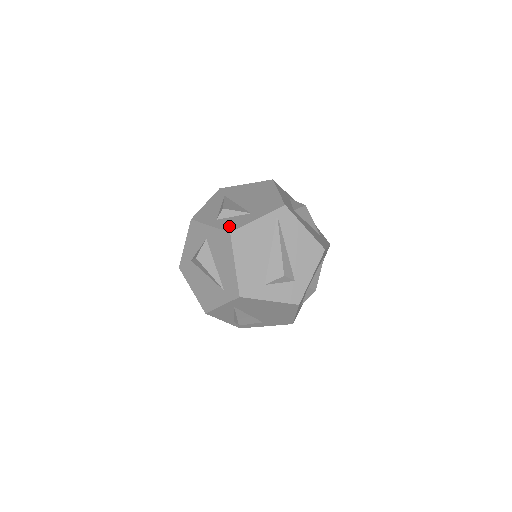
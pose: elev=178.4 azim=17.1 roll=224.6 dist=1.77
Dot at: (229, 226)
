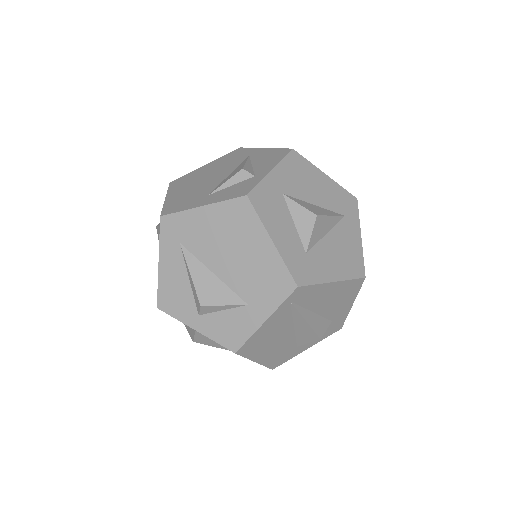
Dot at: (226, 337)
